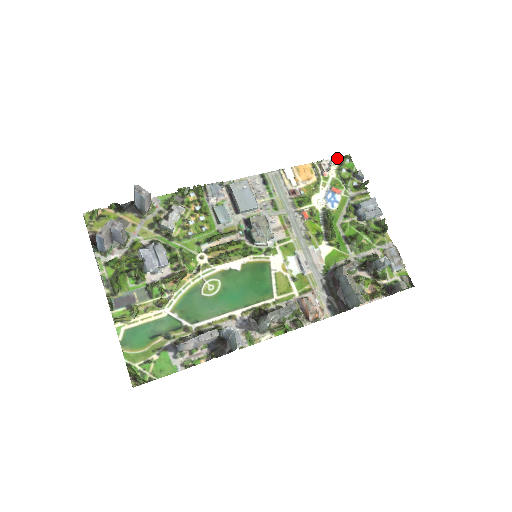
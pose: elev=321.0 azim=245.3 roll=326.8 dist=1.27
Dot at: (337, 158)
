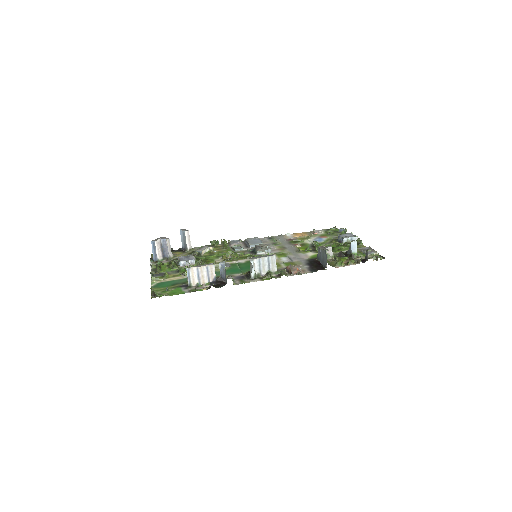
Dot at: (326, 229)
